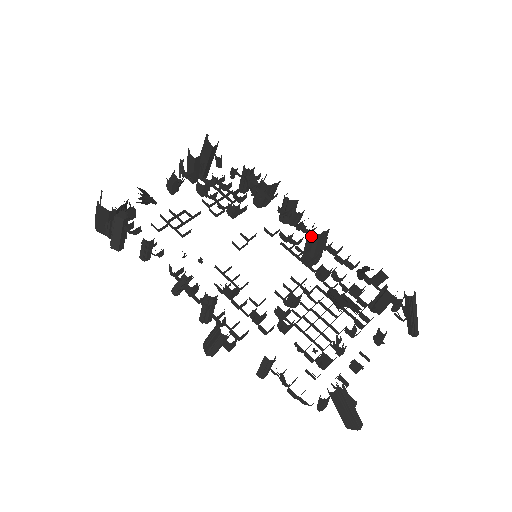
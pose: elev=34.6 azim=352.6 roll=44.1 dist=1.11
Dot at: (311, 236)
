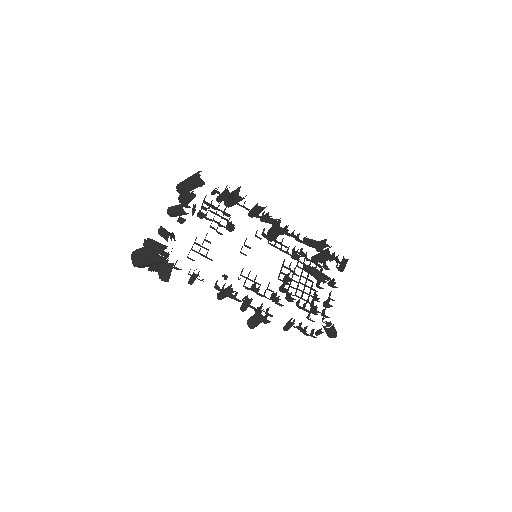
Dot at: (280, 230)
